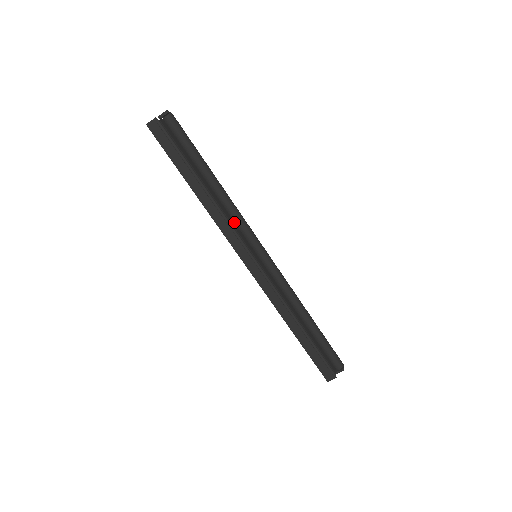
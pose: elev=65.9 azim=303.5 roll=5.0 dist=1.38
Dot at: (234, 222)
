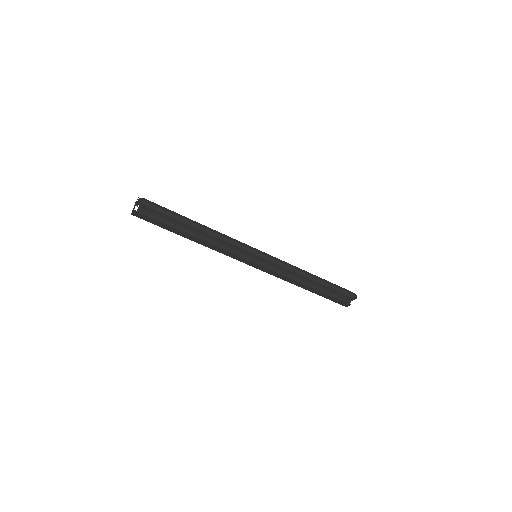
Dot at: (228, 244)
